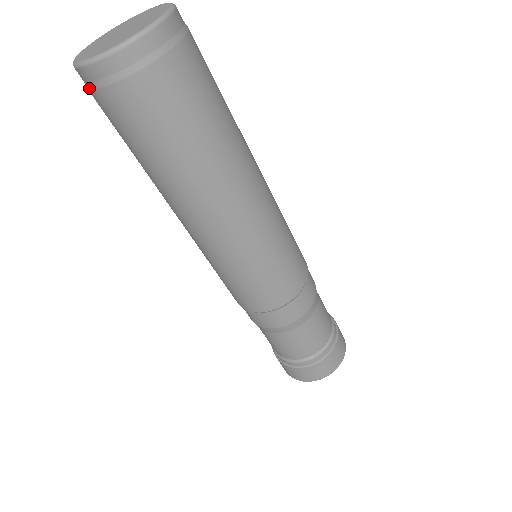
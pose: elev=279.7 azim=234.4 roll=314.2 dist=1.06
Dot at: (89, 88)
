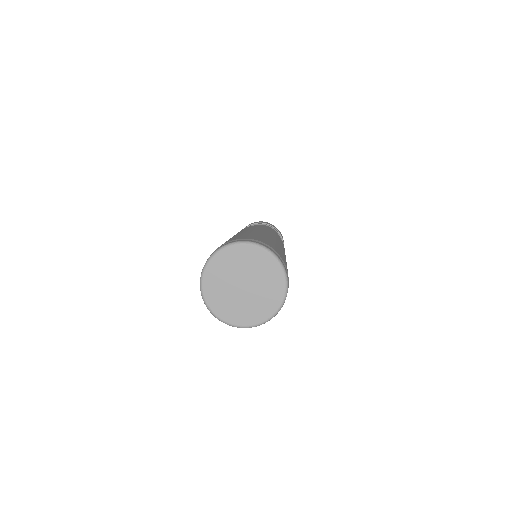
Dot at: occluded
